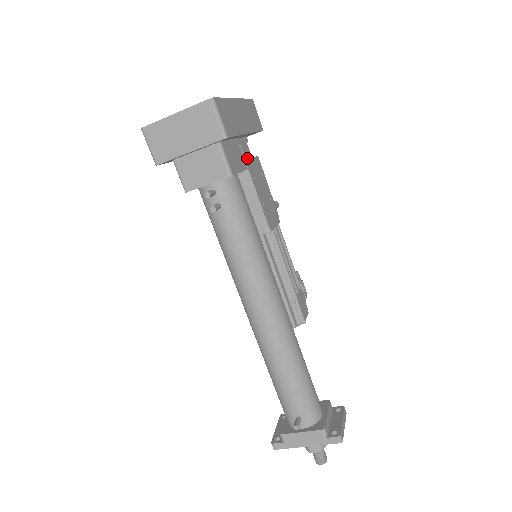
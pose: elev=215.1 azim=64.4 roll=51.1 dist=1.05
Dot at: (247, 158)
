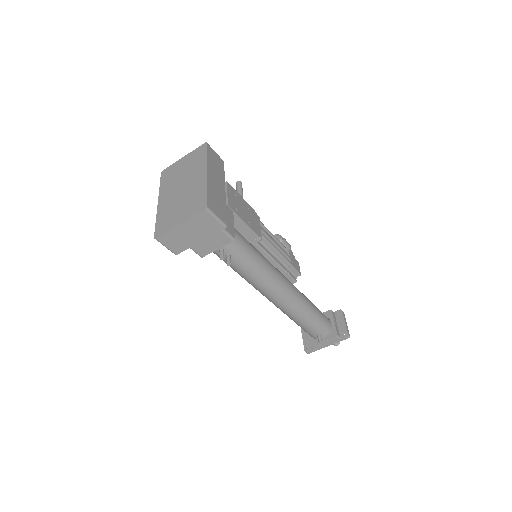
Dot at: occluded
